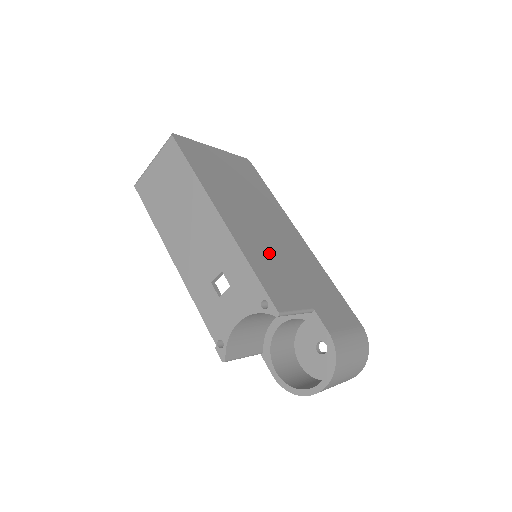
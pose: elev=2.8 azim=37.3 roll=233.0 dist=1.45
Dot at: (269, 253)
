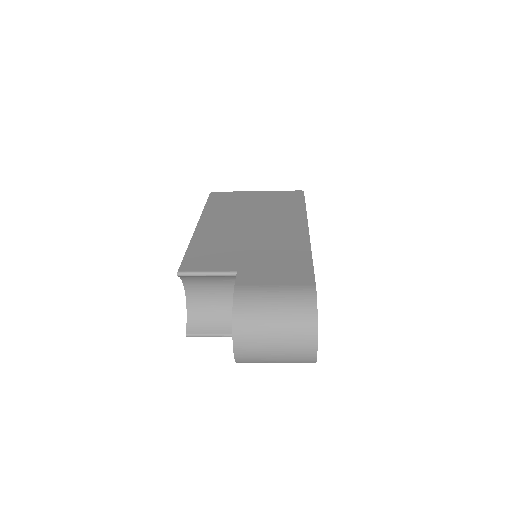
Dot at: (228, 241)
